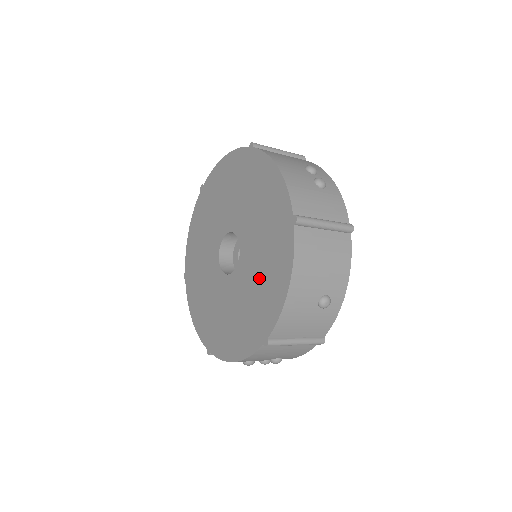
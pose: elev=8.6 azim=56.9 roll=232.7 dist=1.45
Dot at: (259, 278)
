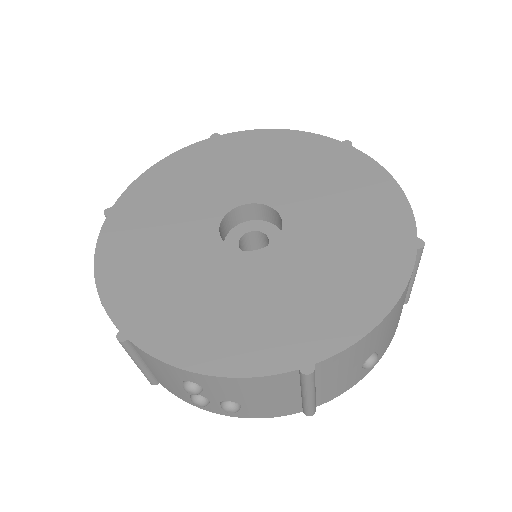
Dot at: (319, 279)
